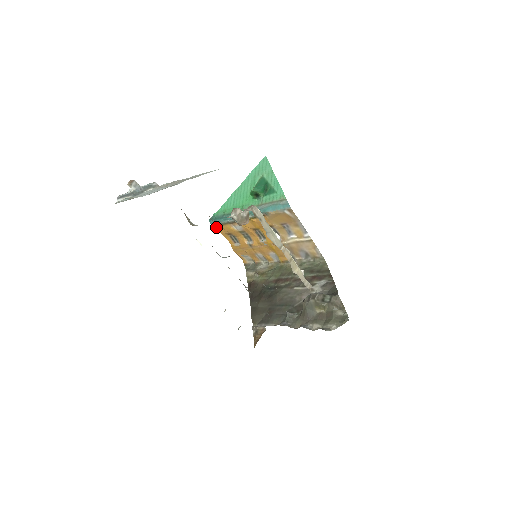
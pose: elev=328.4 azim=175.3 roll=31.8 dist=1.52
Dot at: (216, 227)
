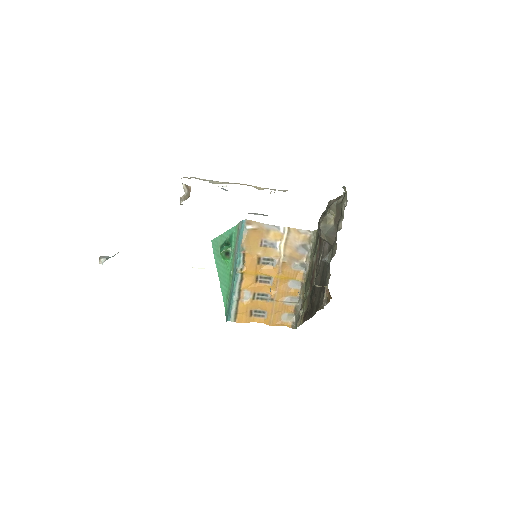
Dot at: (237, 320)
